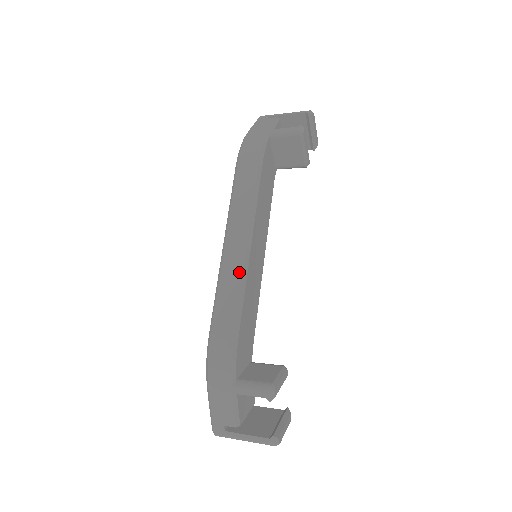
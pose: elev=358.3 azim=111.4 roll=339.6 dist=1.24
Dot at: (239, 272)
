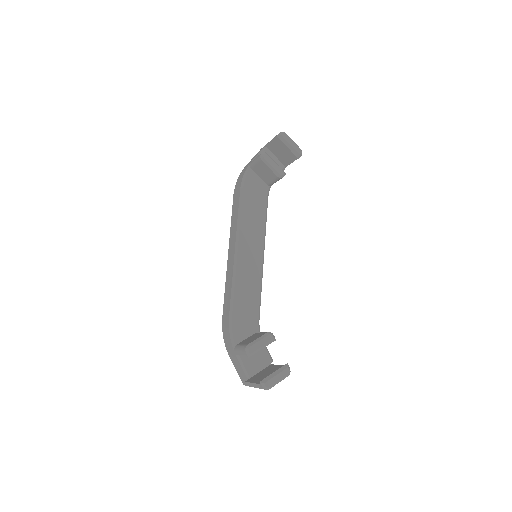
Dot at: (232, 272)
